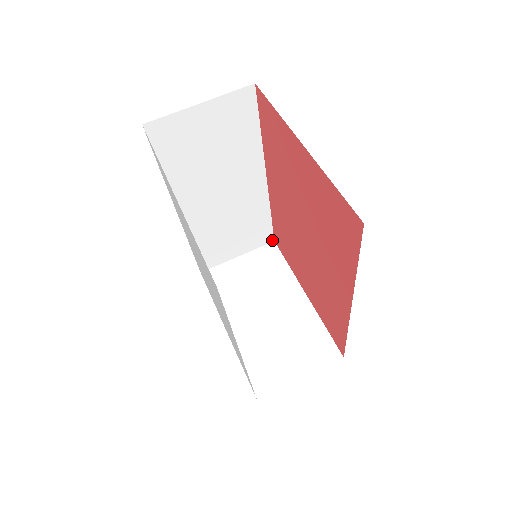
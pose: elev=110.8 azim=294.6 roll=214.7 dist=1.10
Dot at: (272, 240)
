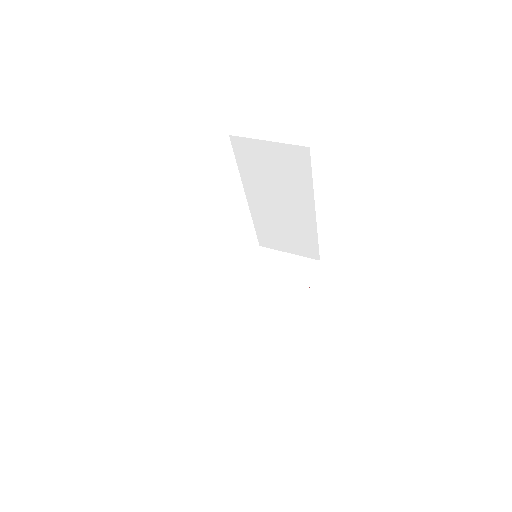
Dot at: (318, 259)
